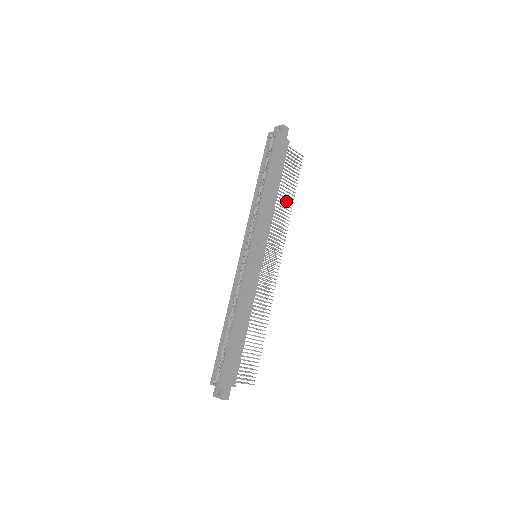
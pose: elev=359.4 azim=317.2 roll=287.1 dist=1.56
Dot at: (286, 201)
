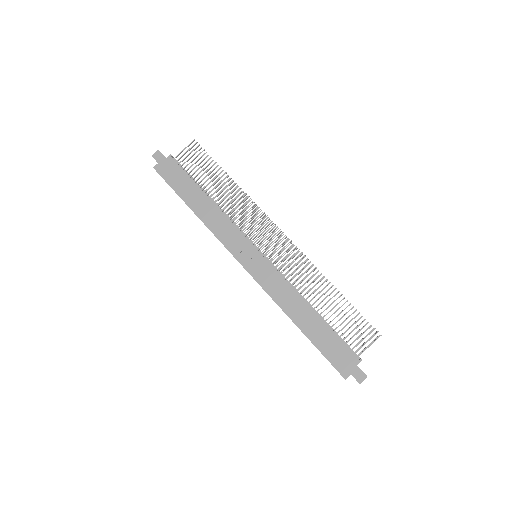
Dot at: (224, 188)
